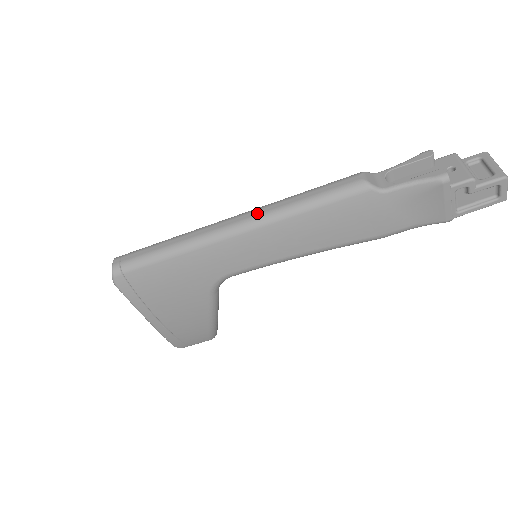
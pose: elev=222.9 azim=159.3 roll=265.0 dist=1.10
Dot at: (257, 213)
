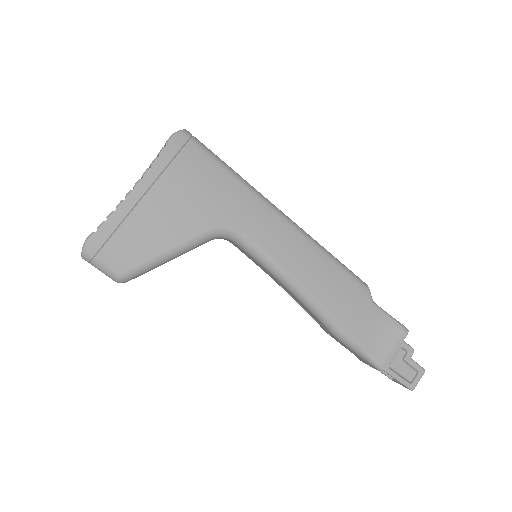
Dot at: (301, 228)
